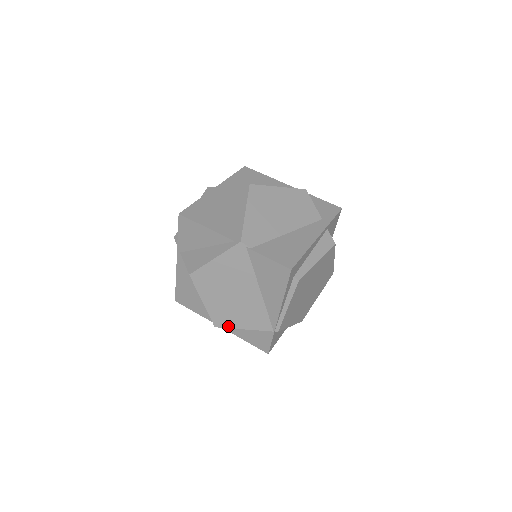
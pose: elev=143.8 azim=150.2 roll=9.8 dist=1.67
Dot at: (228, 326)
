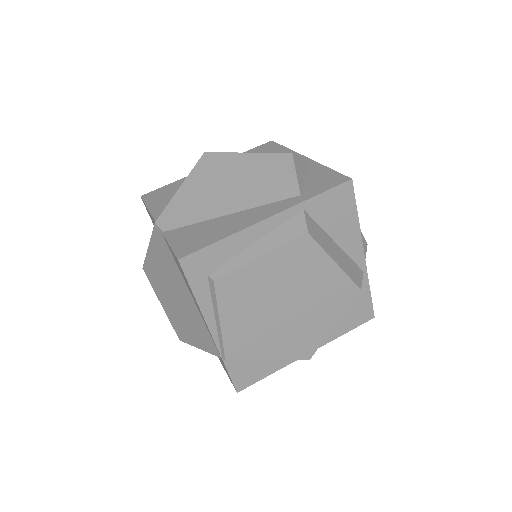
Dot at: (187, 341)
